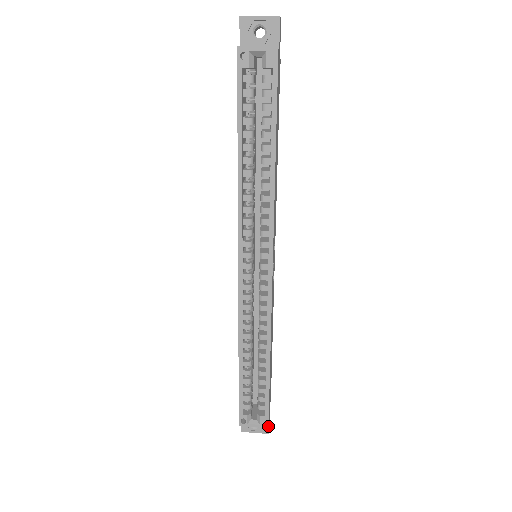
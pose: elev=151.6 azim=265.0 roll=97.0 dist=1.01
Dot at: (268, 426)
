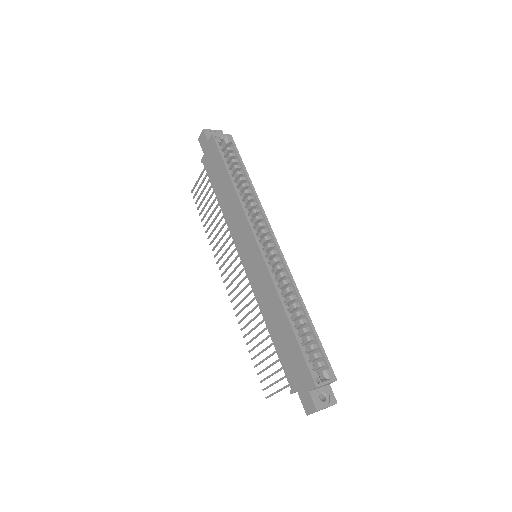
Dot at: (336, 378)
